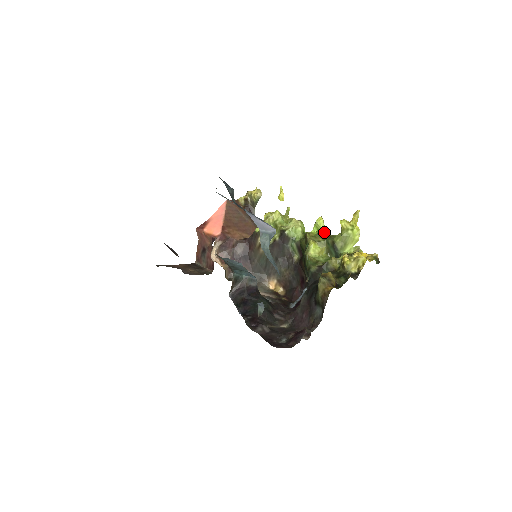
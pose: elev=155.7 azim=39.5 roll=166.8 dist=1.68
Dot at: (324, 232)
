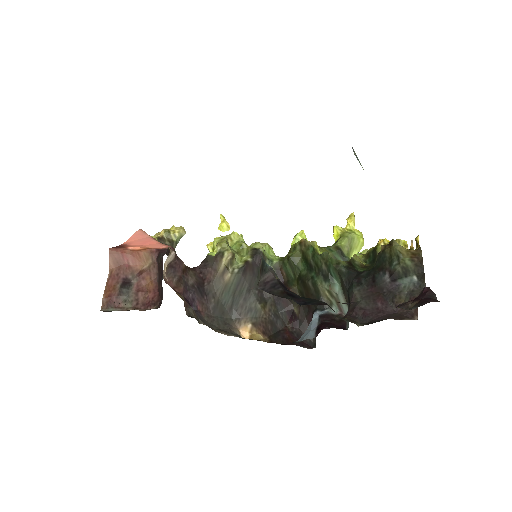
Dot at: occluded
